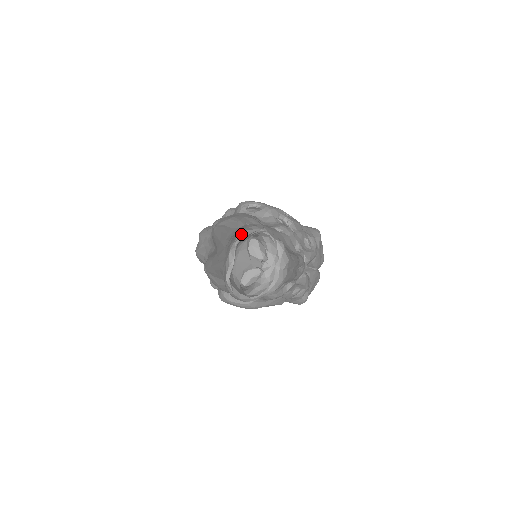
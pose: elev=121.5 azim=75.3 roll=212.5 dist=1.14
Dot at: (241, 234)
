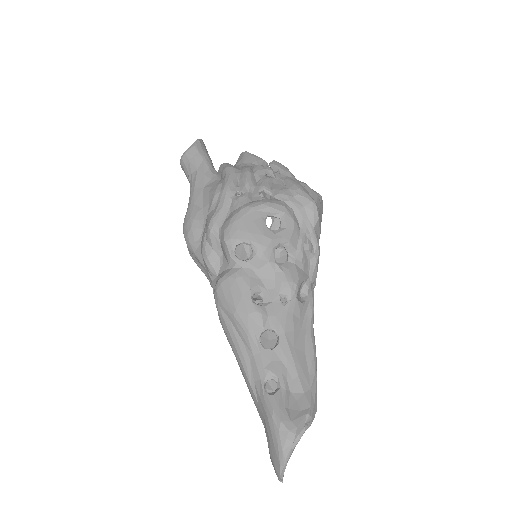
Dot at: (282, 469)
